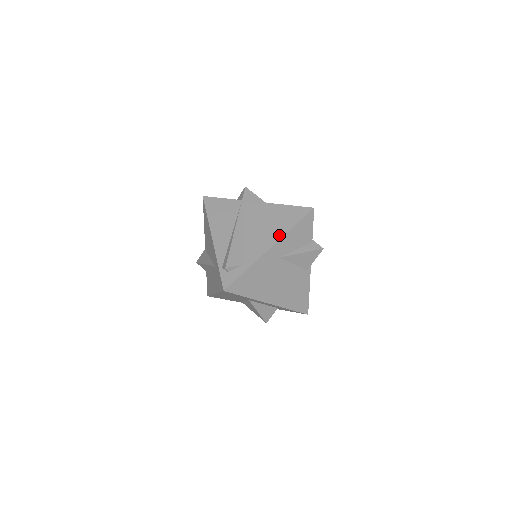
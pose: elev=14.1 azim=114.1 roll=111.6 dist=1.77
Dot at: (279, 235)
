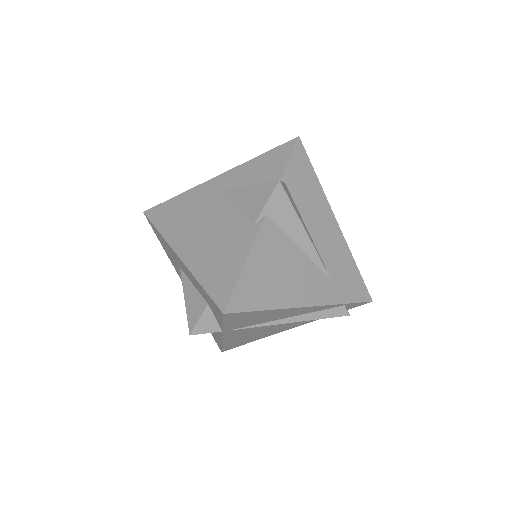
Dot at: occluded
